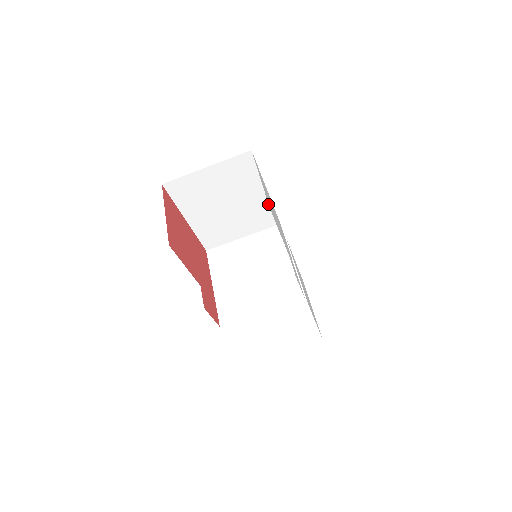
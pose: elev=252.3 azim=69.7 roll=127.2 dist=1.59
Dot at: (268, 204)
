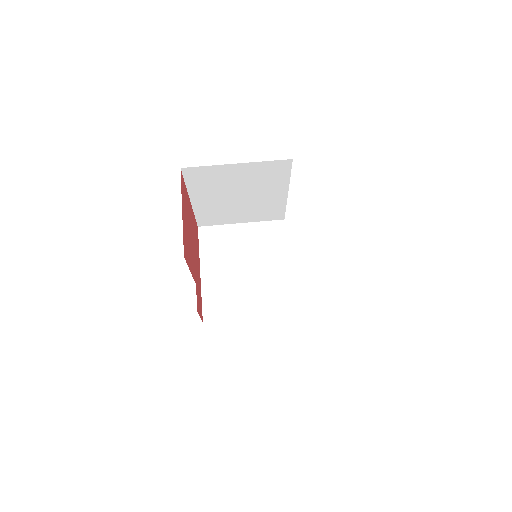
Dot at: (282, 203)
